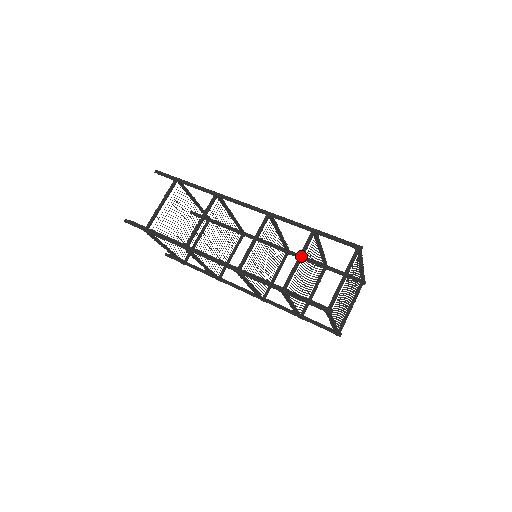
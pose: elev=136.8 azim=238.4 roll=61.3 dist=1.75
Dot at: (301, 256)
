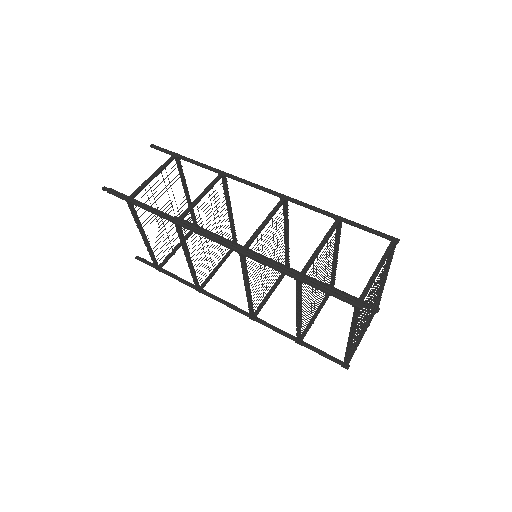
Dot at: (324, 242)
